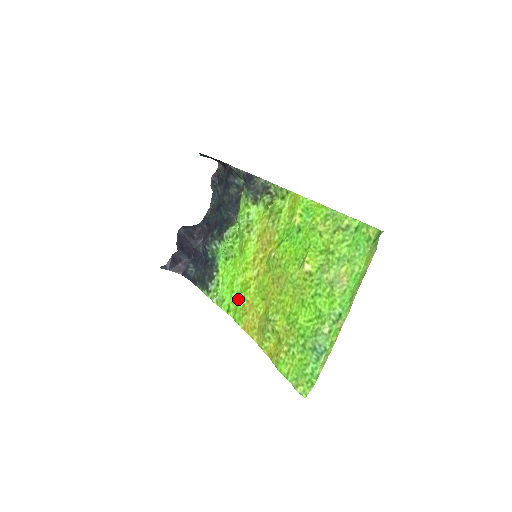
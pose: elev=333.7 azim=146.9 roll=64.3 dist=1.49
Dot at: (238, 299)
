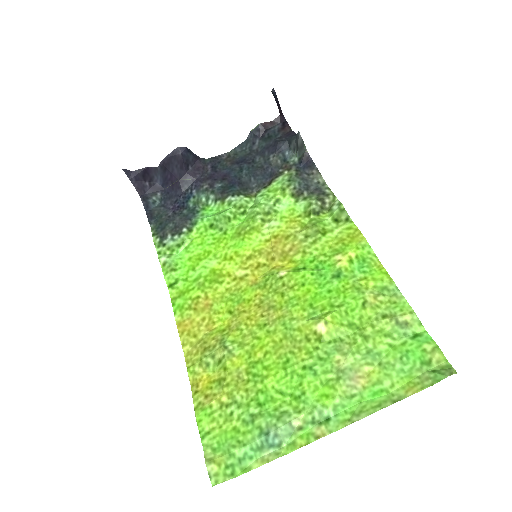
Dot at: (195, 284)
